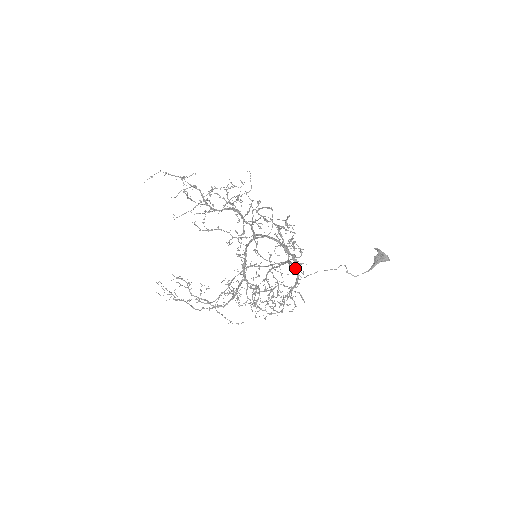
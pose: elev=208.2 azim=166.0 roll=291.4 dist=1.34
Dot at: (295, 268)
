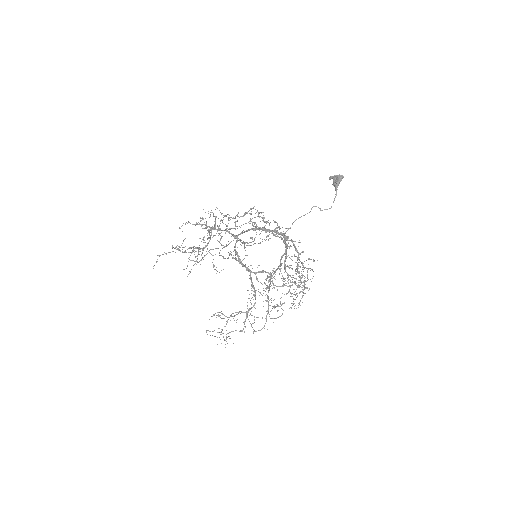
Dot at: (287, 240)
